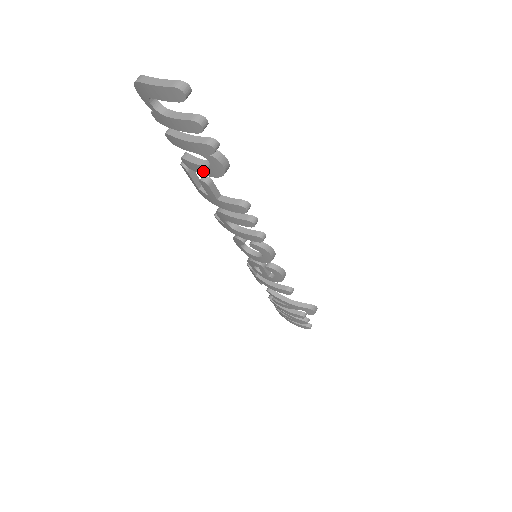
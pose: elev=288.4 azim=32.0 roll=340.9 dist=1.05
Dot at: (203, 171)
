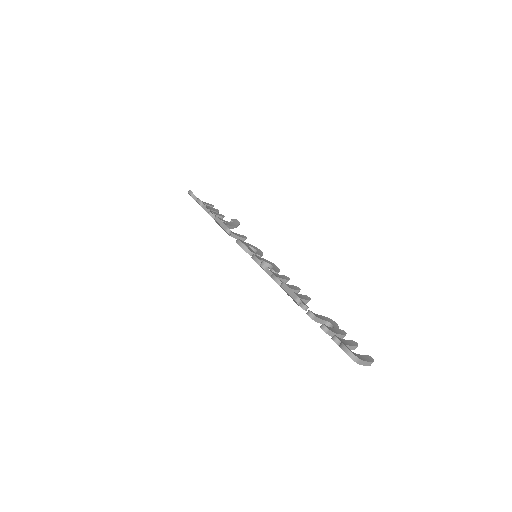
Dot at: occluded
